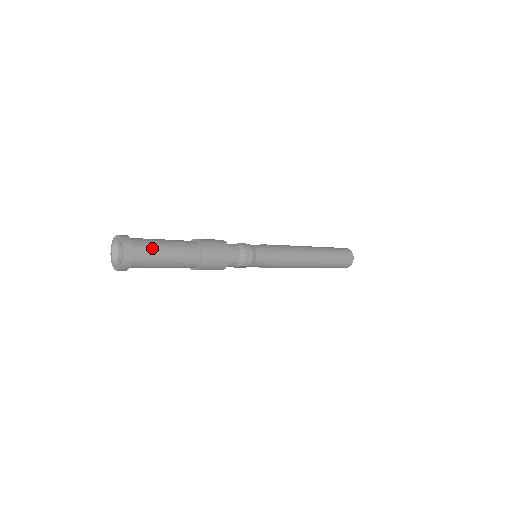
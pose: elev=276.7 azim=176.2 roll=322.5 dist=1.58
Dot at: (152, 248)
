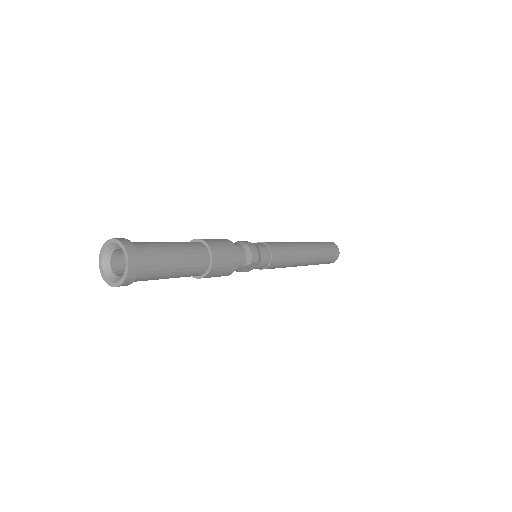
Dot at: (154, 246)
